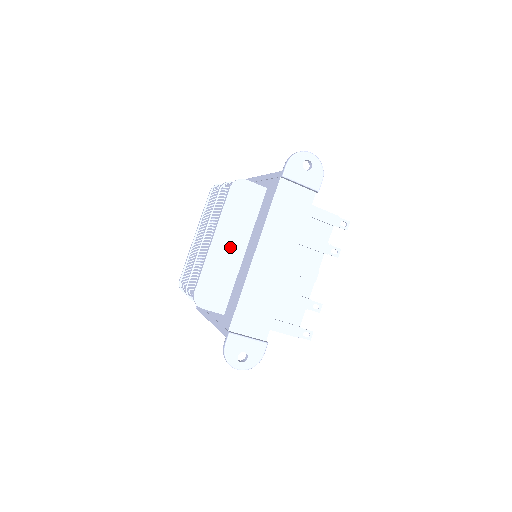
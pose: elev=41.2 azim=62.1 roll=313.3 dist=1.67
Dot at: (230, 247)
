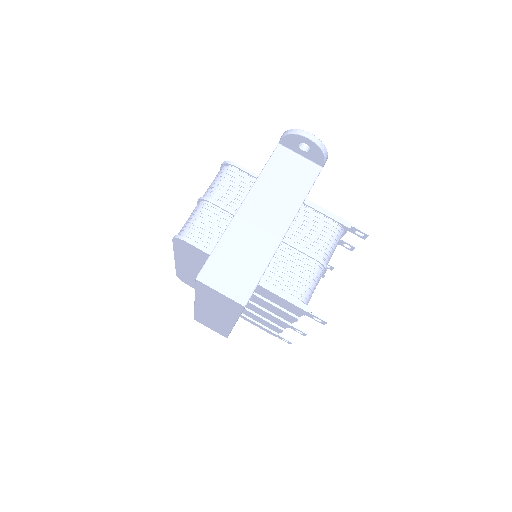
Dot at: occluded
